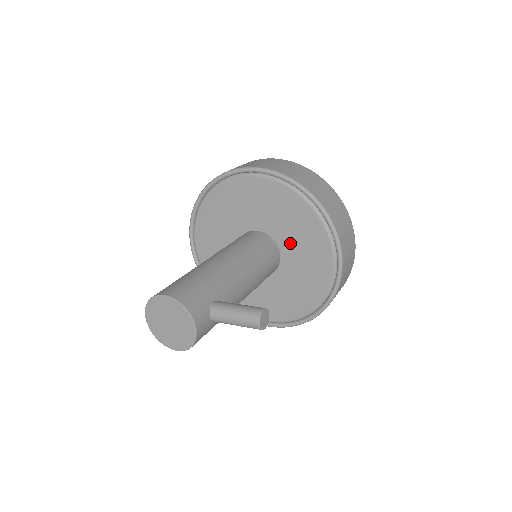
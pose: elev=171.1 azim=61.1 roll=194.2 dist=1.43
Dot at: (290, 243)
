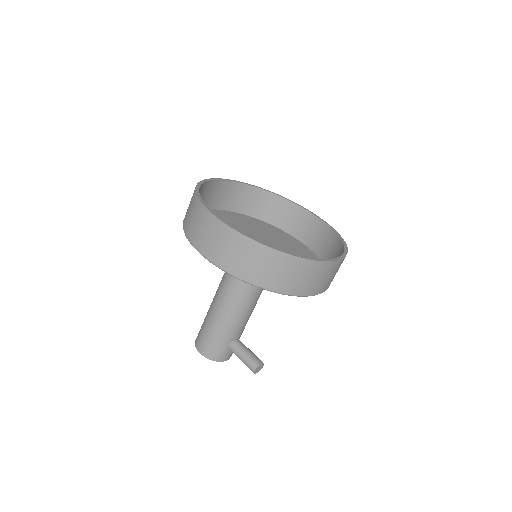
Dot at: occluded
